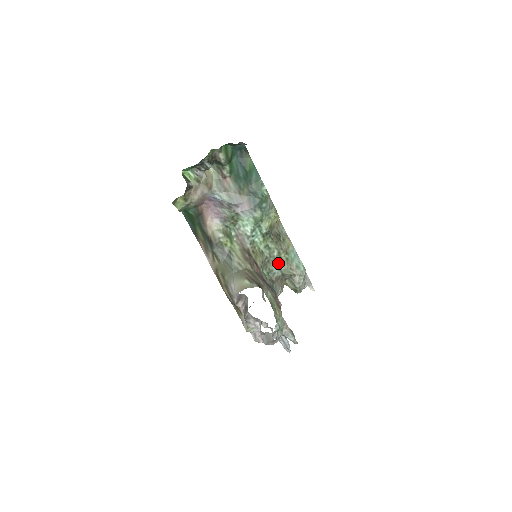
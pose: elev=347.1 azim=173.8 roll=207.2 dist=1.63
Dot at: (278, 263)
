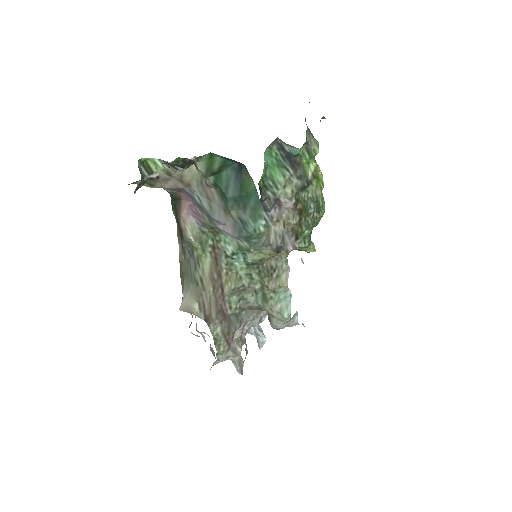
Dot at: (258, 295)
